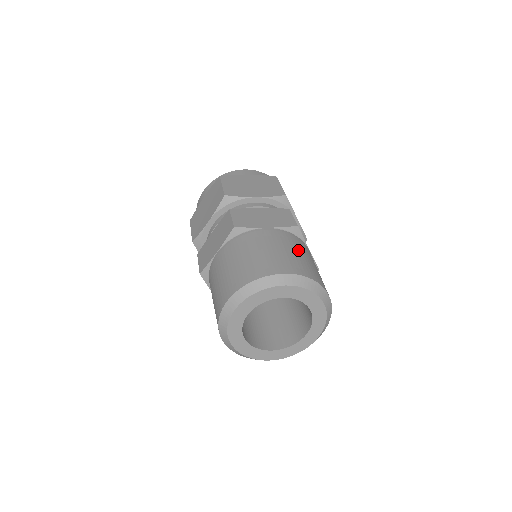
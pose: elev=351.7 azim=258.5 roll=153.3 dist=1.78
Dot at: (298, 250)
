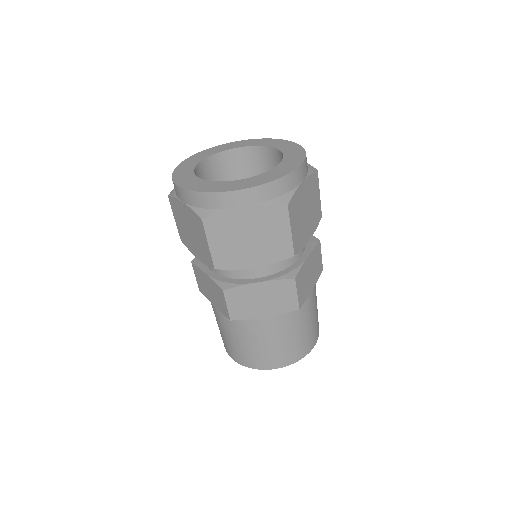
Dot at: occluded
